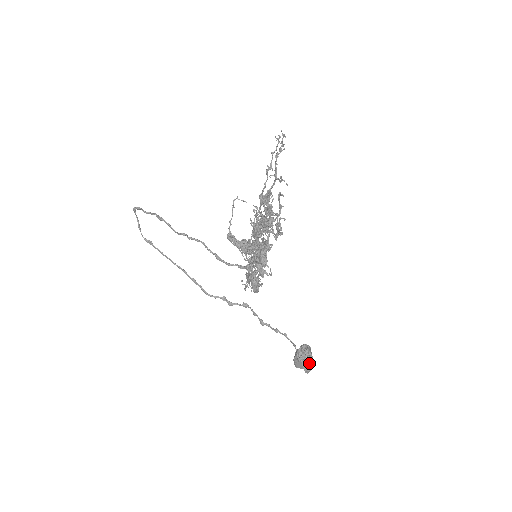
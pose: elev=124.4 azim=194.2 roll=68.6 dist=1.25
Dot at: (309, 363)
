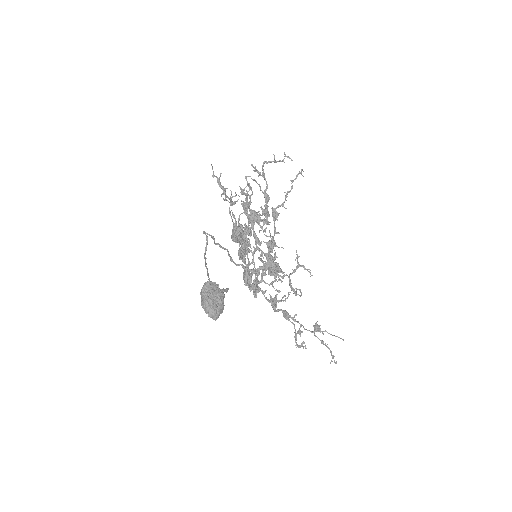
Dot at: (205, 296)
